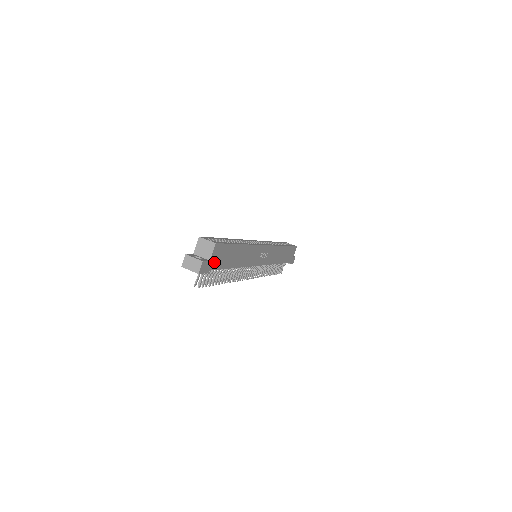
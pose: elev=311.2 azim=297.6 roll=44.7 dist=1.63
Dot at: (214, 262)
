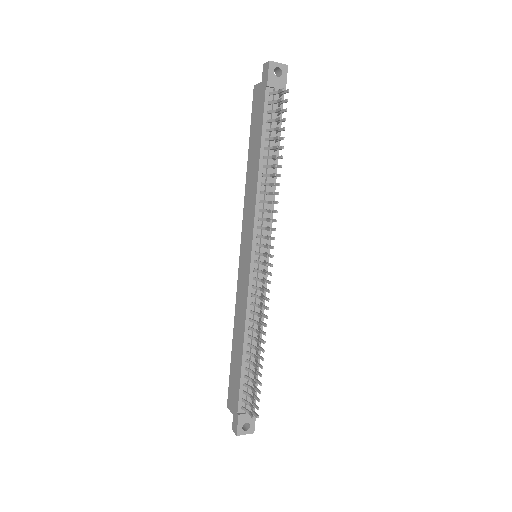
Dot at: occluded
